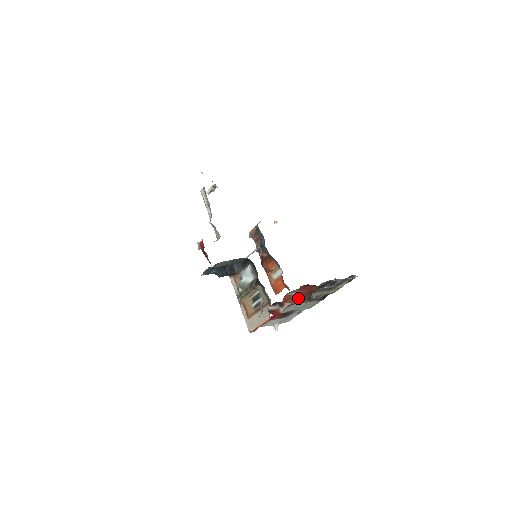
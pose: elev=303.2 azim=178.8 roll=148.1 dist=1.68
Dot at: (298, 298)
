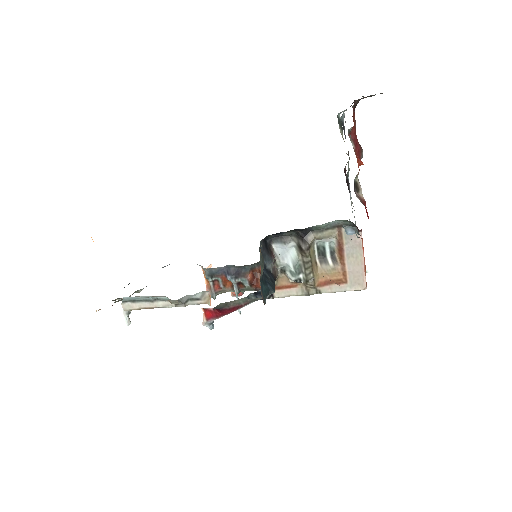
Dot at: (357, 155)
